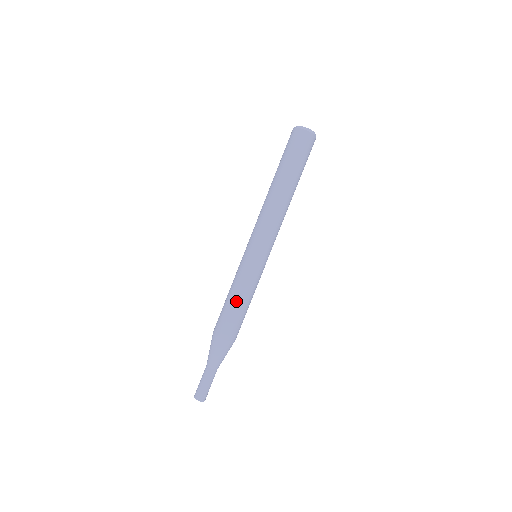
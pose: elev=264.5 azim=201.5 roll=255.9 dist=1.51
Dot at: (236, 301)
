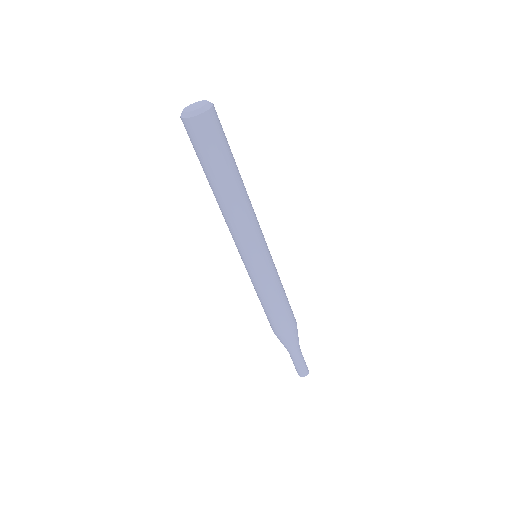
Dot at: (279, 302)
